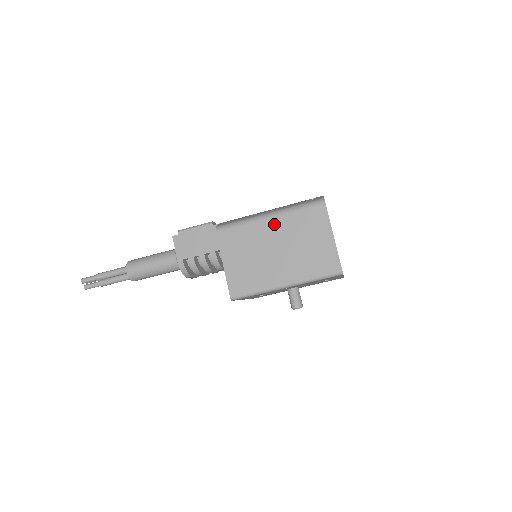
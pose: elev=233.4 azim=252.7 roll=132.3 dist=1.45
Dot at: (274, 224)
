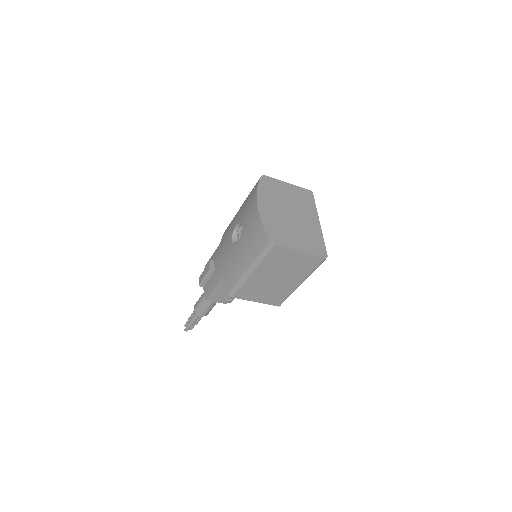
Dot at: (259, 273)
